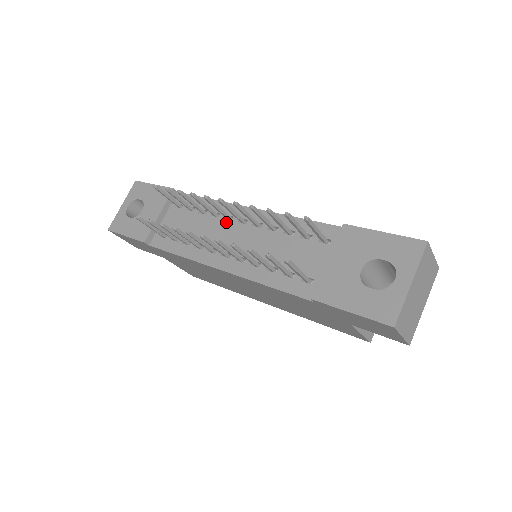
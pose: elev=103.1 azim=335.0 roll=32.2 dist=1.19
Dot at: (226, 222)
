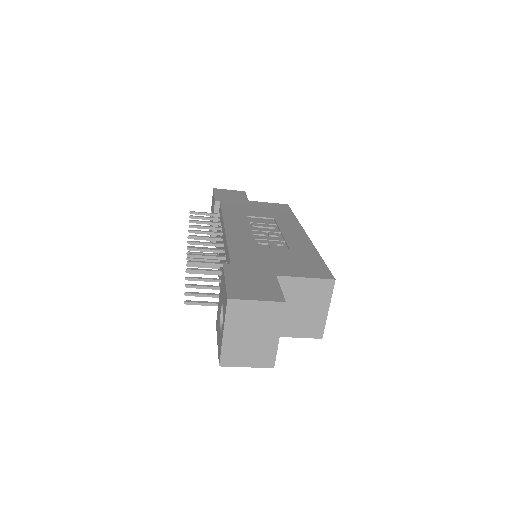
Dot at: occluded
